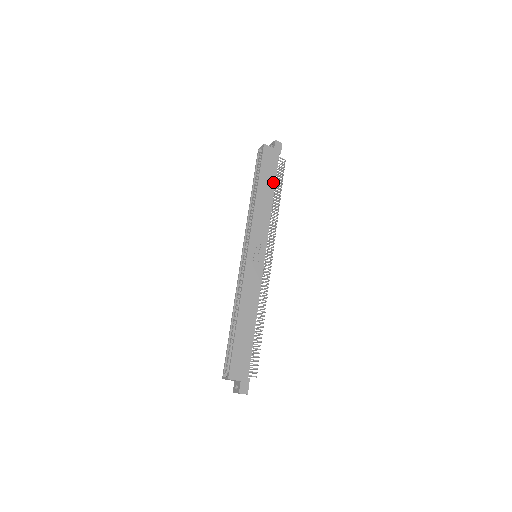
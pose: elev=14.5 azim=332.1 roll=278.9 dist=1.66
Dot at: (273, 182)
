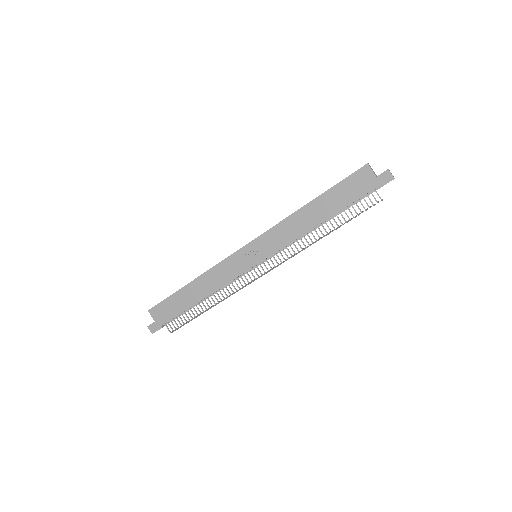
Dot at: (337, 209)
